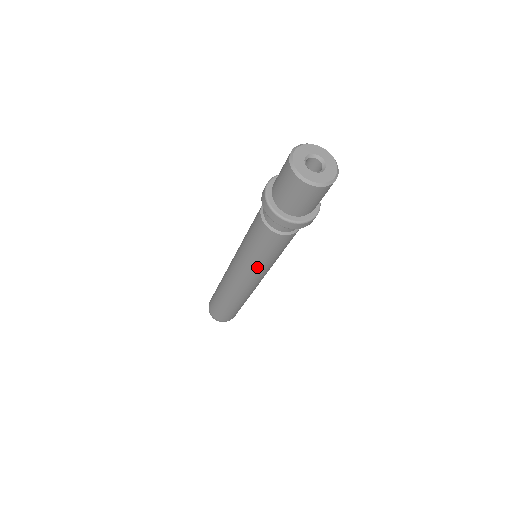
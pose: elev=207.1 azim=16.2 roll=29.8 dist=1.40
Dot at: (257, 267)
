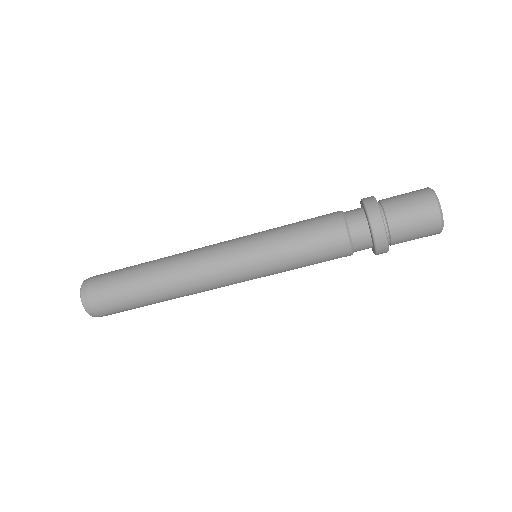
Dot at: (274, 273)
